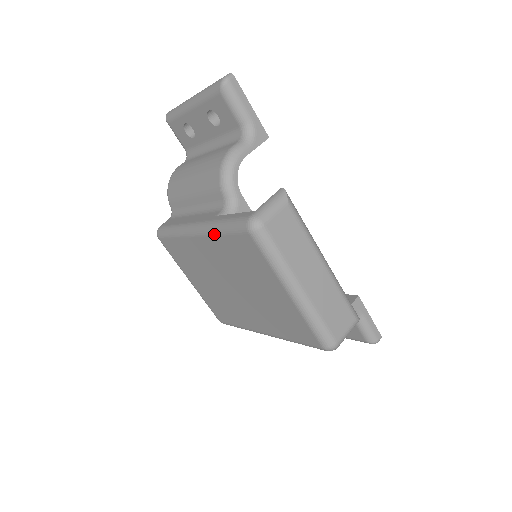
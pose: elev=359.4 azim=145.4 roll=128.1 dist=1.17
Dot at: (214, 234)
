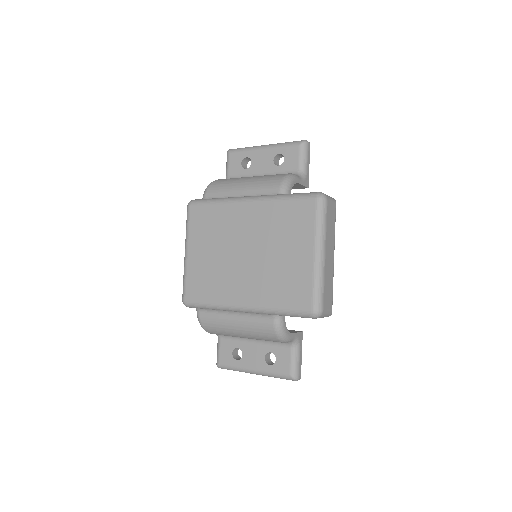
Dot at: (274, 200)
